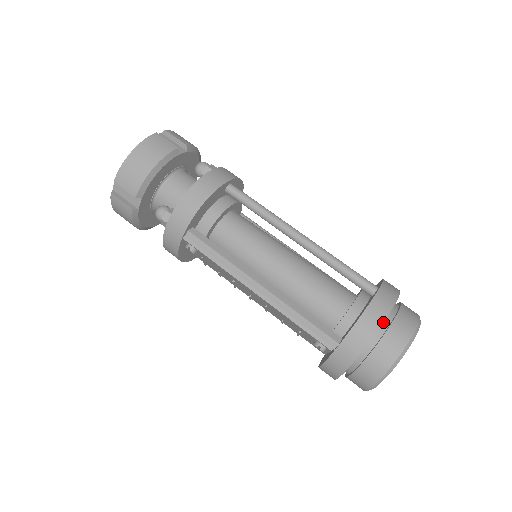
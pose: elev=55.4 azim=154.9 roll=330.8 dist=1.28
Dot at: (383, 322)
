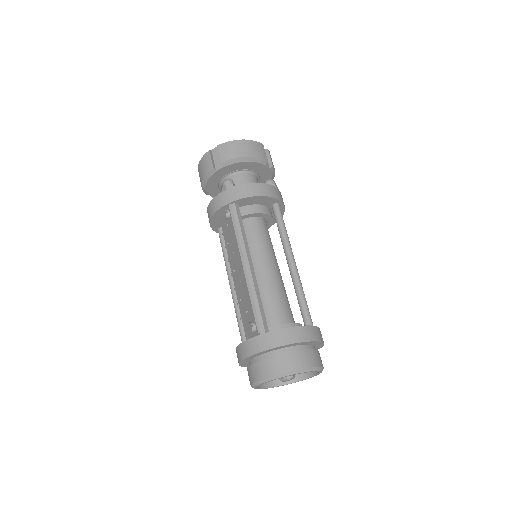
Dot at: (303, 341)
